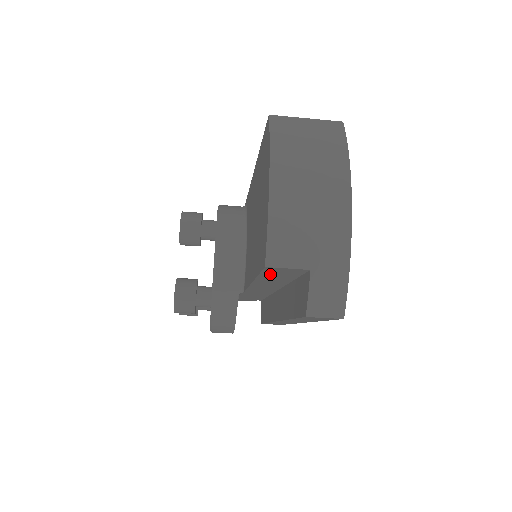
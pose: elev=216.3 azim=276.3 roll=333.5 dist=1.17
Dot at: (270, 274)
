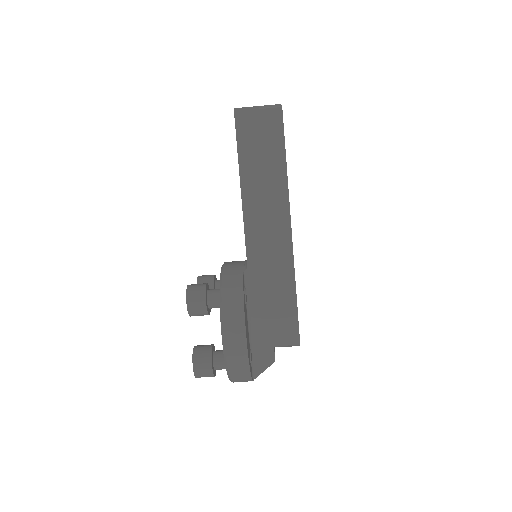
Dot at: (243, 137)
